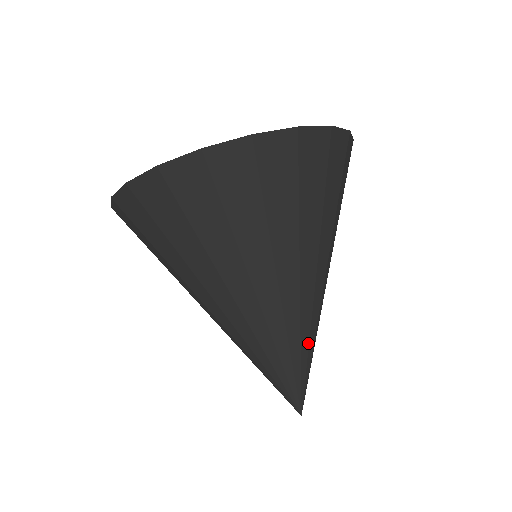
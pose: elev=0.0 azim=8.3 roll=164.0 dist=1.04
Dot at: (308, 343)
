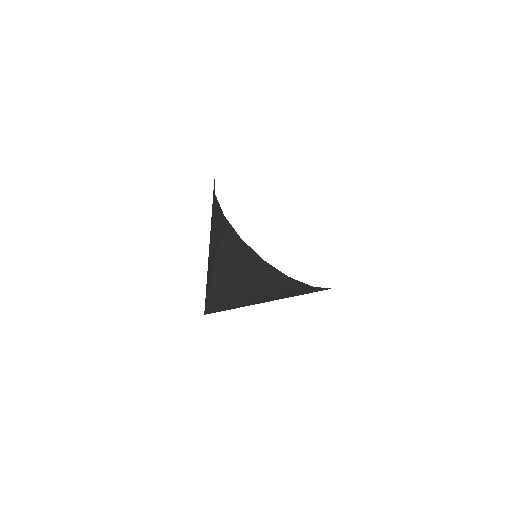
Dot at: occluded
